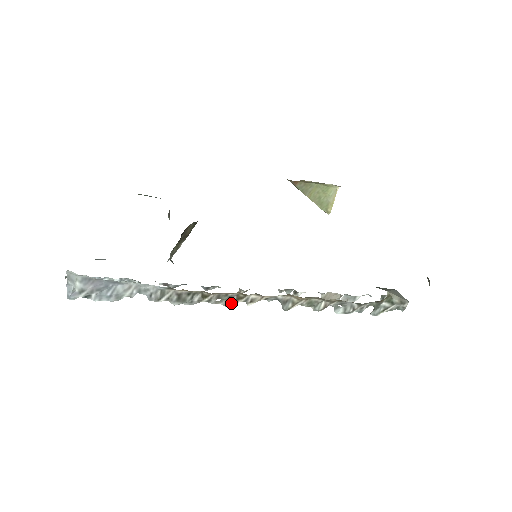
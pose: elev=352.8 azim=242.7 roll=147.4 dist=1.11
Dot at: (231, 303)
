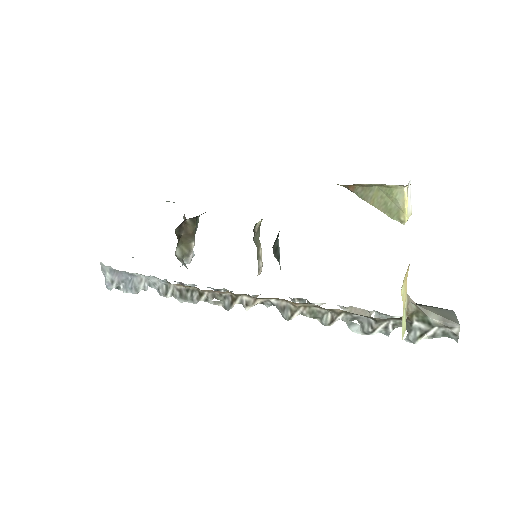
Dot at: (229, 305)
